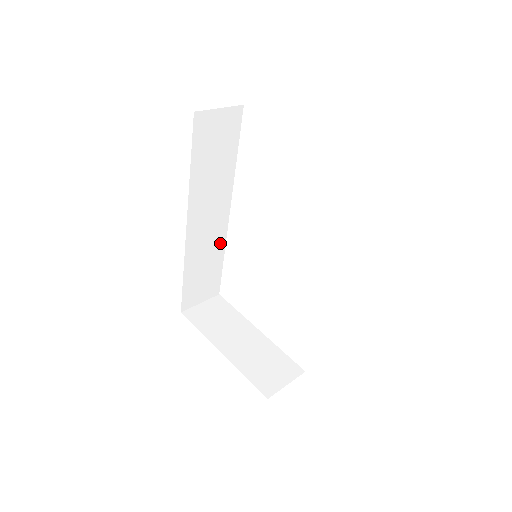
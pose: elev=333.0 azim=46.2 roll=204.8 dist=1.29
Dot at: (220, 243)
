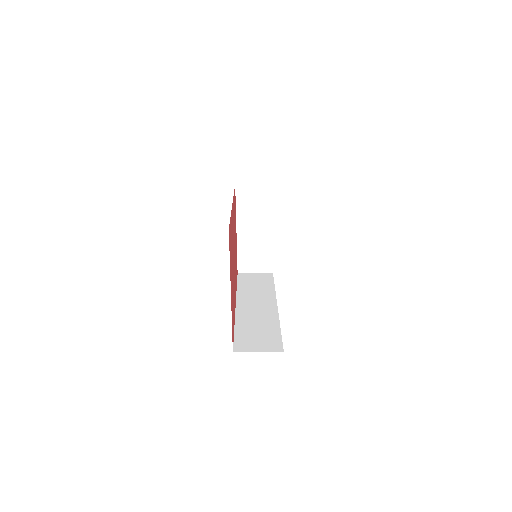
Dot at: occluded
